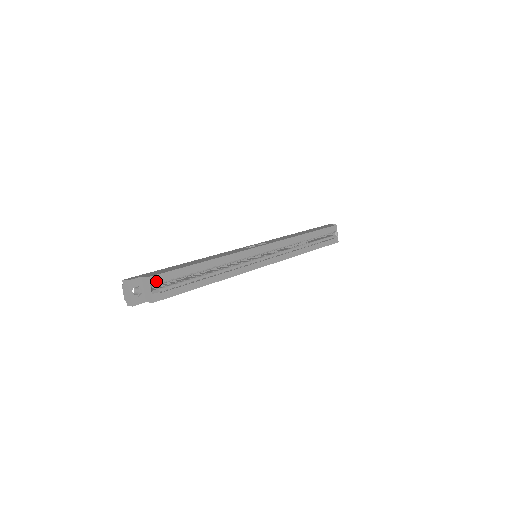
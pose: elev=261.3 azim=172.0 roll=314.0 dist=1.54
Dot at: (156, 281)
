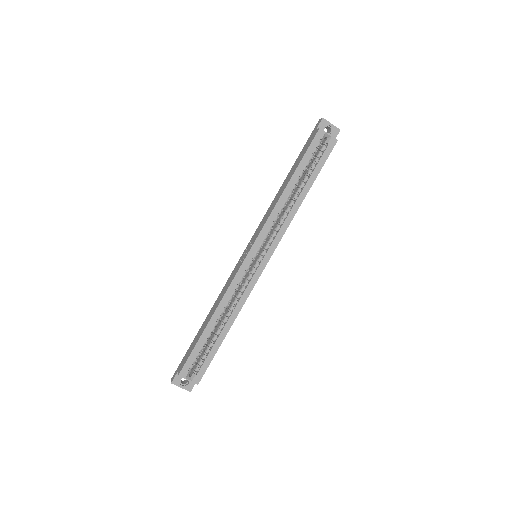
Dot at: (186, 371)
